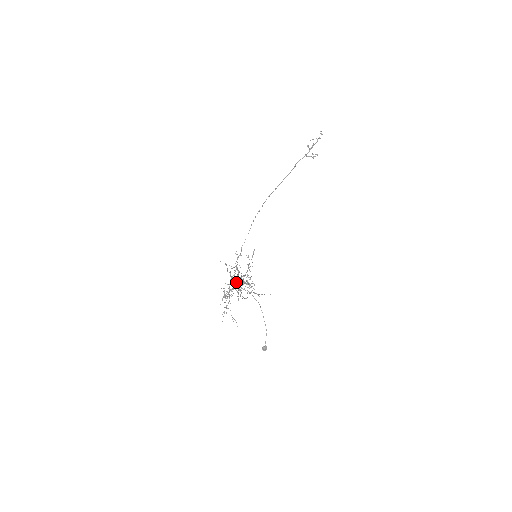
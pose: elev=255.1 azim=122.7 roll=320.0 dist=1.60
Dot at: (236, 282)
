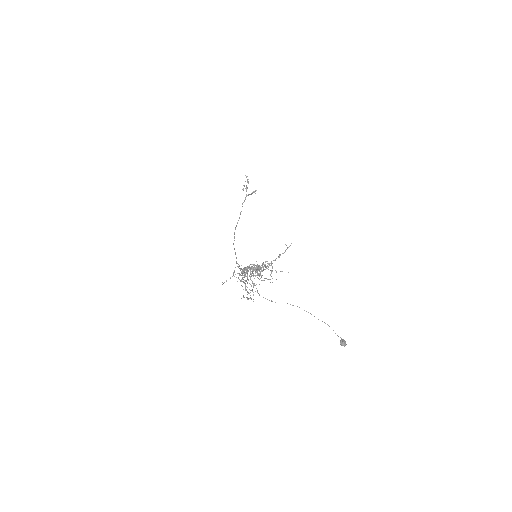
Dot at: occluded
